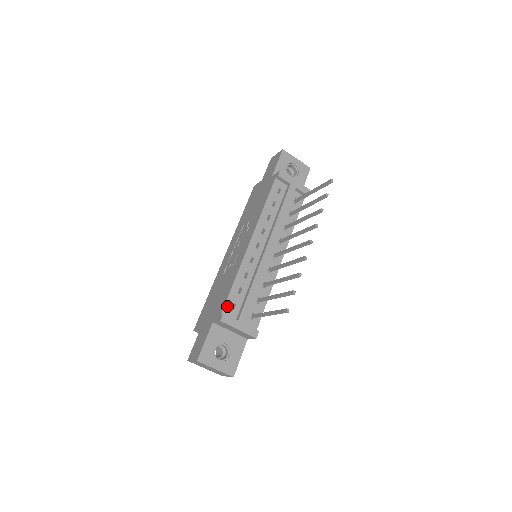
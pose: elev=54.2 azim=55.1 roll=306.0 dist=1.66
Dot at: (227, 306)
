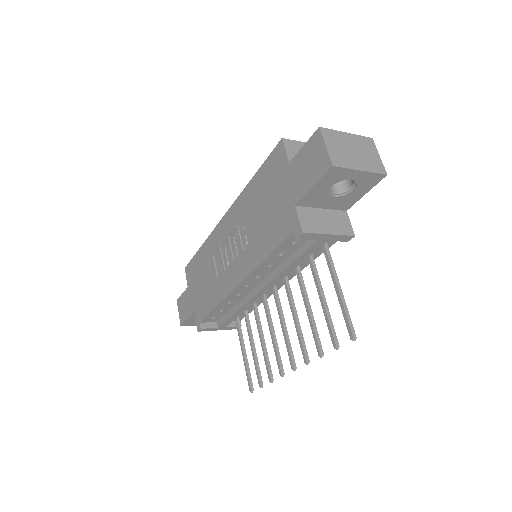
Dot at: (206, 319)
